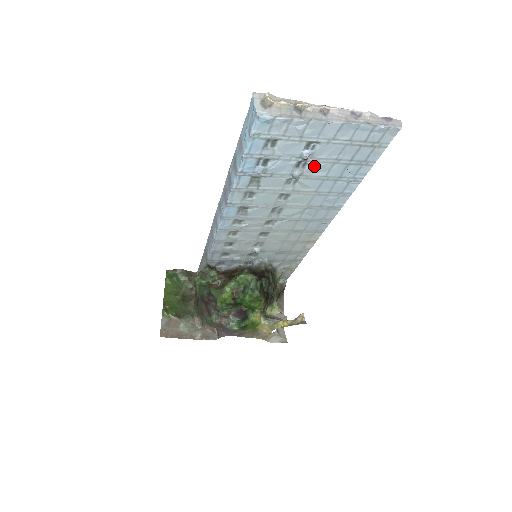
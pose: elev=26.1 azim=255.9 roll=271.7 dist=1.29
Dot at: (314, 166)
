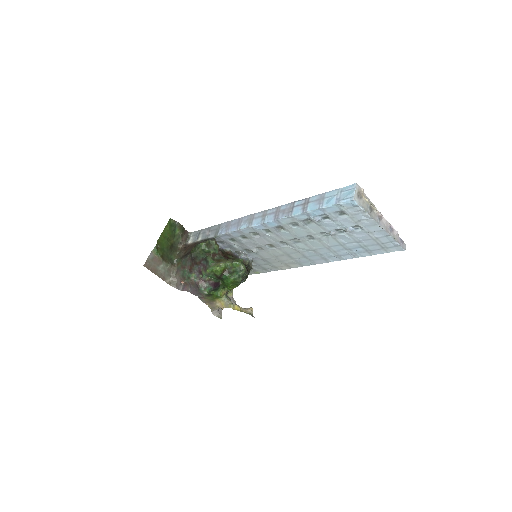
Dot at: (345, 236)
